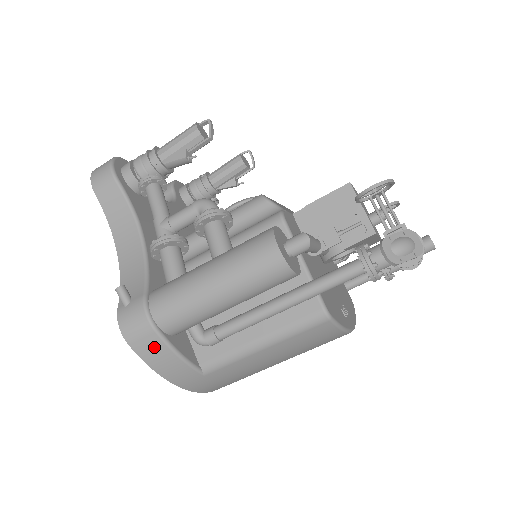
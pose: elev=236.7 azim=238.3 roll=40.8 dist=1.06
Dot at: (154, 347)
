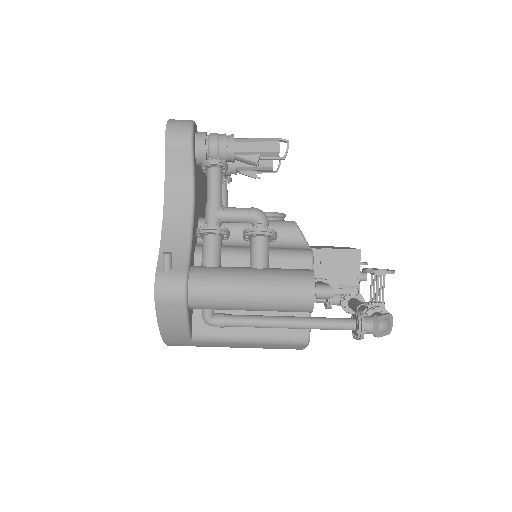
Dot at: (174, 314)
